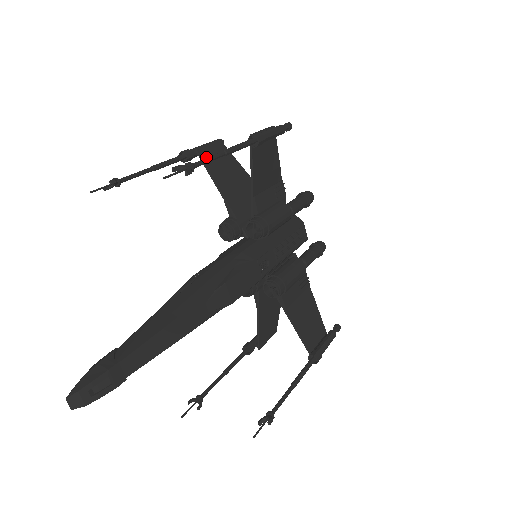
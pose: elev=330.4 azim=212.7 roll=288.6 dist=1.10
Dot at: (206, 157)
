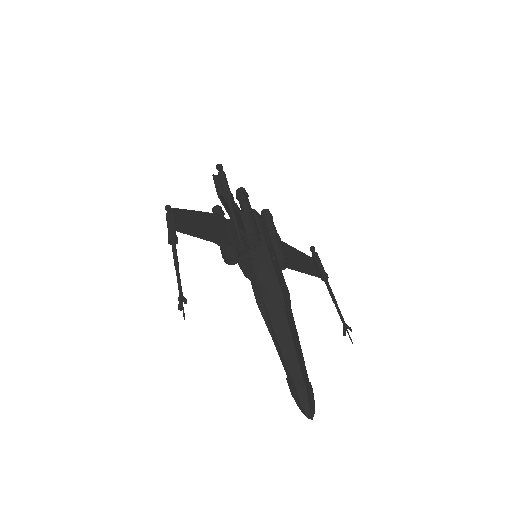
Dot at: (183, 228)
